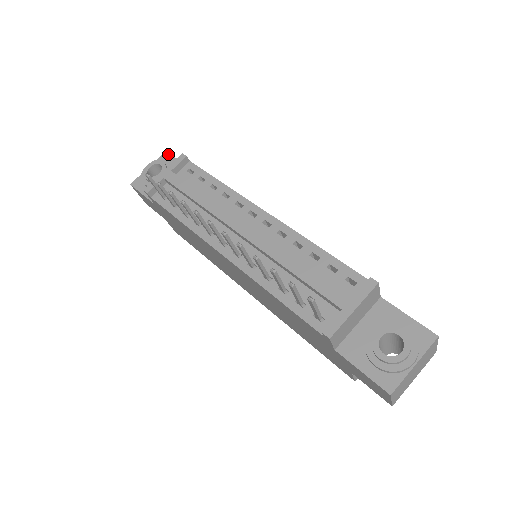
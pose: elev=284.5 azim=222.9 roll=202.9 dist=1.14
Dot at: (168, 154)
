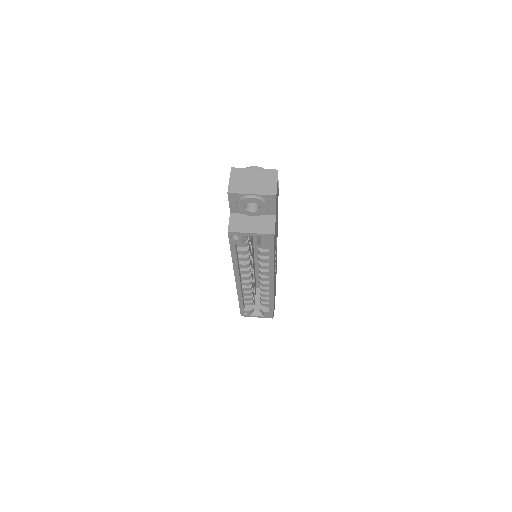
Dot at: occluded
